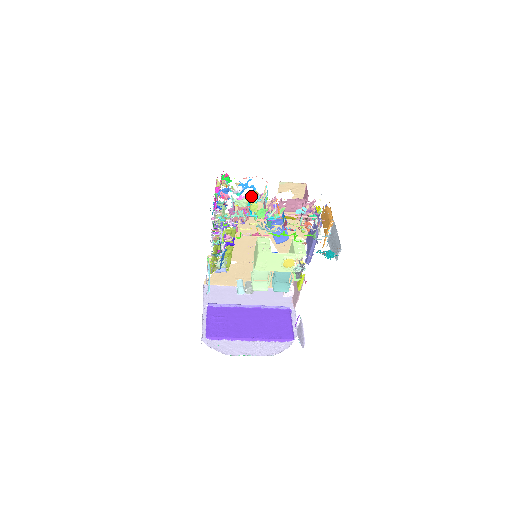
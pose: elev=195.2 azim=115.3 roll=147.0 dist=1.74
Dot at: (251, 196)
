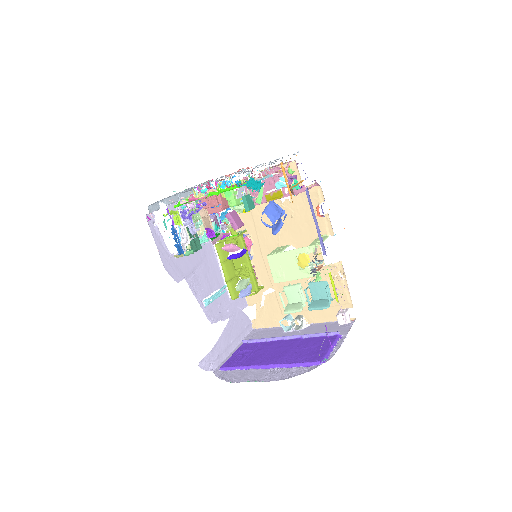
Dot at: (225, 185)
